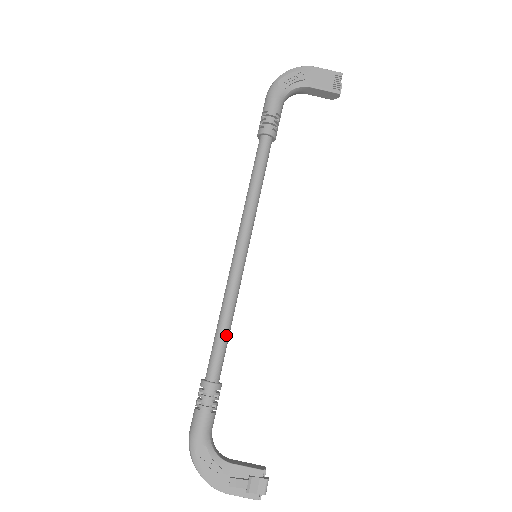
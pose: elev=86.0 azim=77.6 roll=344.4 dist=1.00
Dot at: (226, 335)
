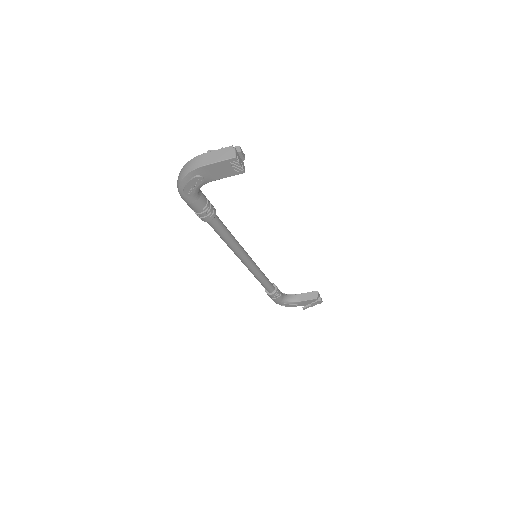
Dot at: (265, 282)
